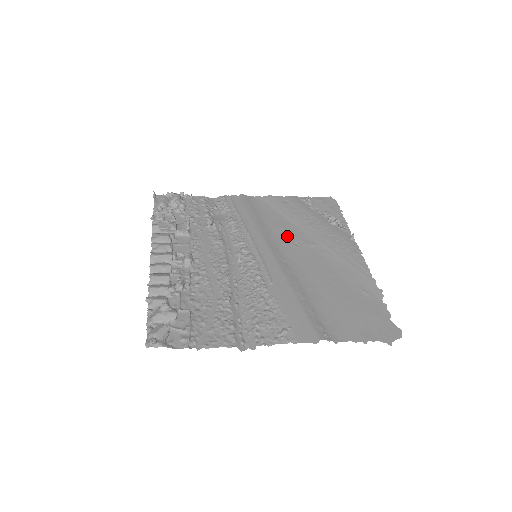
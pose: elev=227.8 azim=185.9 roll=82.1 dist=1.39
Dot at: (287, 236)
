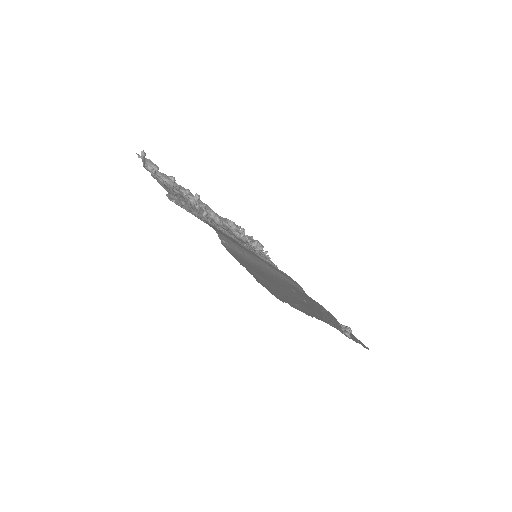
Dot at: (294, 289)
